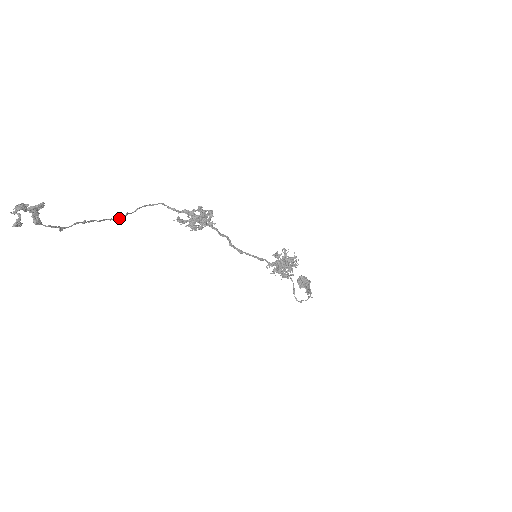
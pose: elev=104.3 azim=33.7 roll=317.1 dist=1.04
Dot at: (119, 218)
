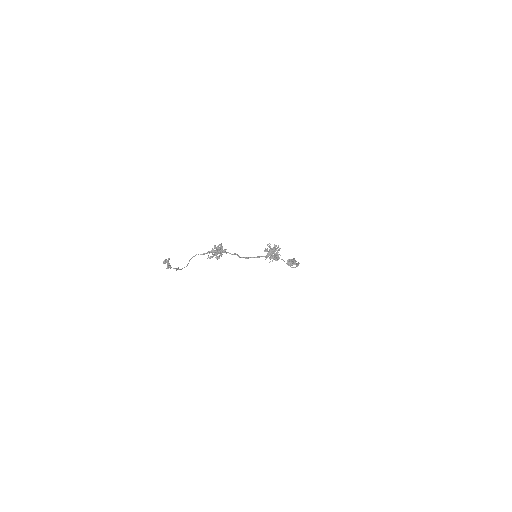
Dot at: occluded
